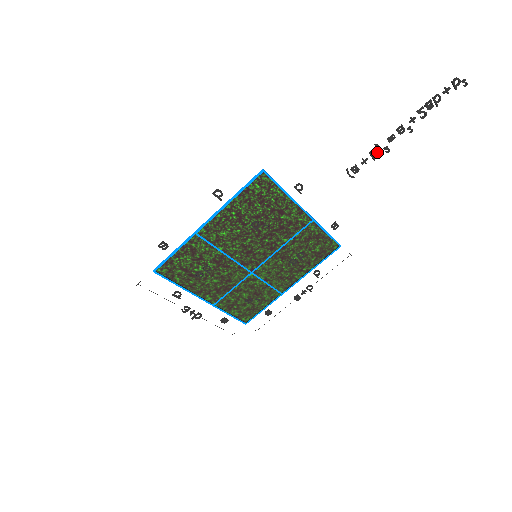
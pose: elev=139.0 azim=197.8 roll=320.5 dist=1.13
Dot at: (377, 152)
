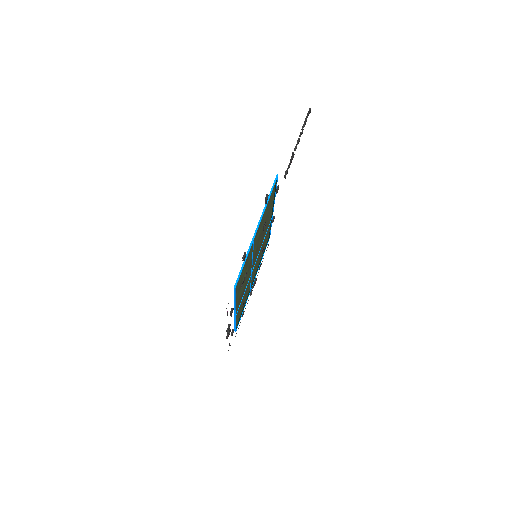
Dot at: occluded
